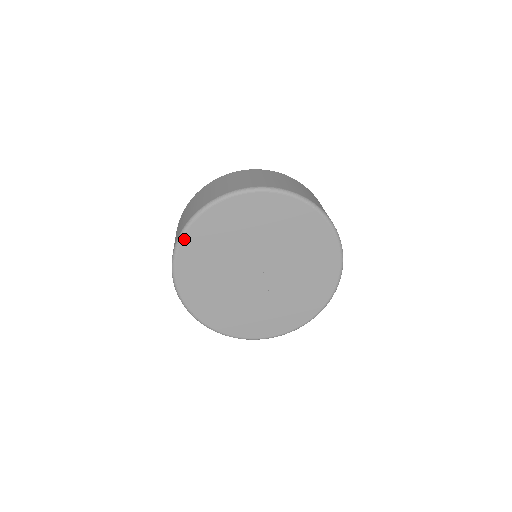
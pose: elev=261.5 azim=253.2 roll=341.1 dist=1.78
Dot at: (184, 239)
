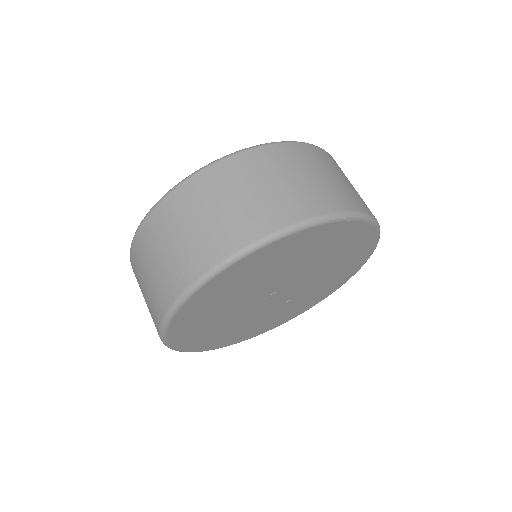
Dot at: (170, 326)
